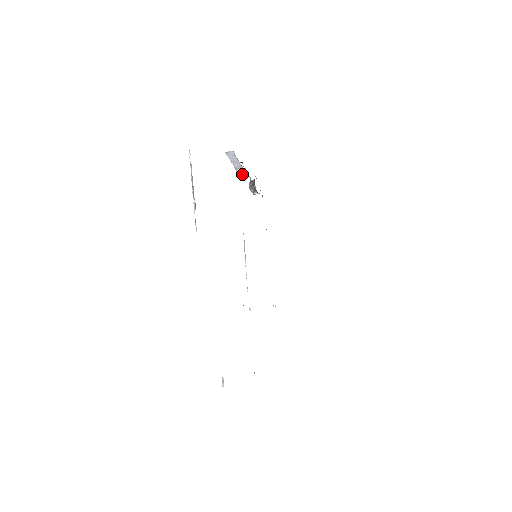
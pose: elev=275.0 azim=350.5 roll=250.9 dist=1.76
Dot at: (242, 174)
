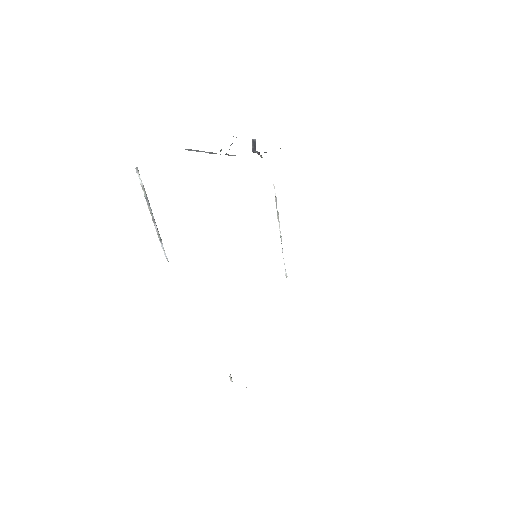
Dot at: occluded
